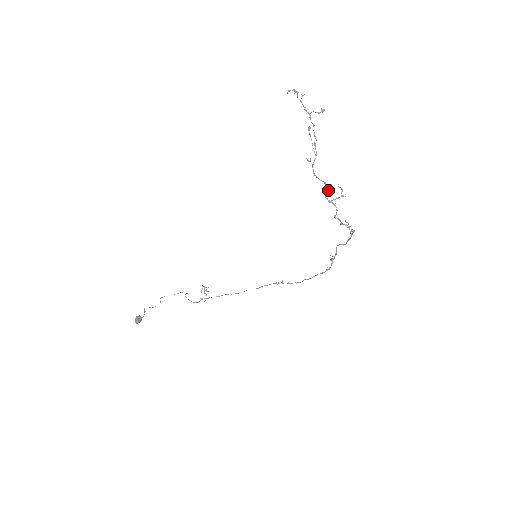
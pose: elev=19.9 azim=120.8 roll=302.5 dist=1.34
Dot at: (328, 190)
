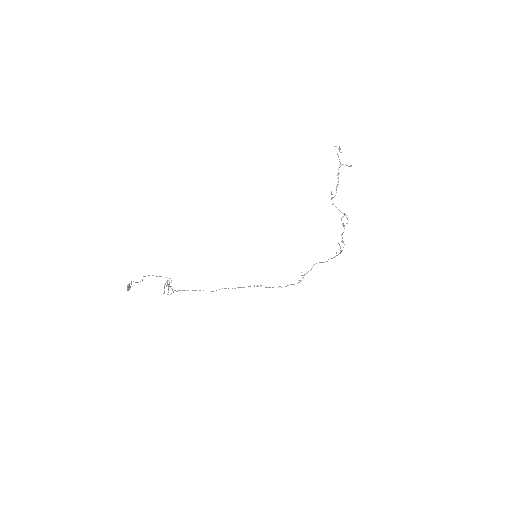
Dot at: occluded
